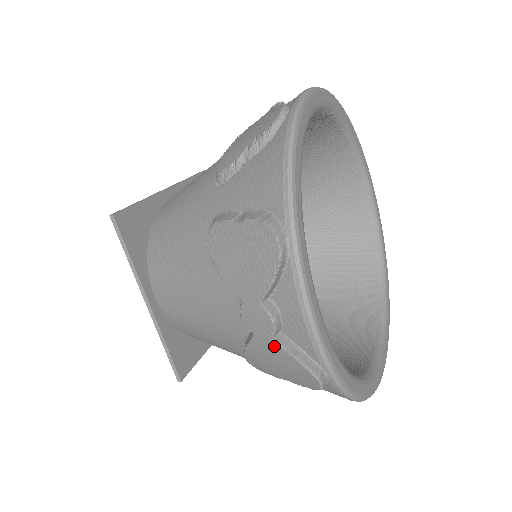
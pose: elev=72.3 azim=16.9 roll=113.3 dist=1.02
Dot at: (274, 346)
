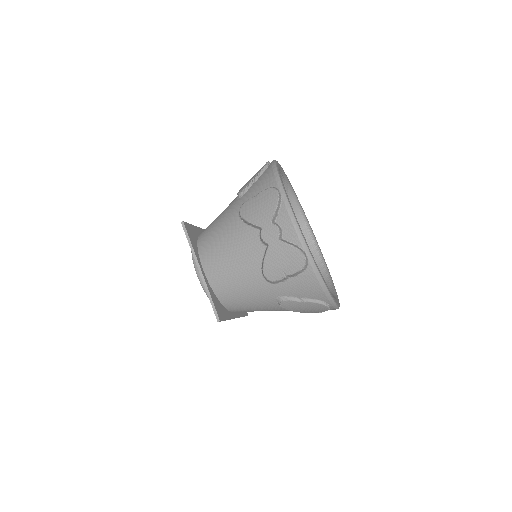
Dot at: (280, 244)
